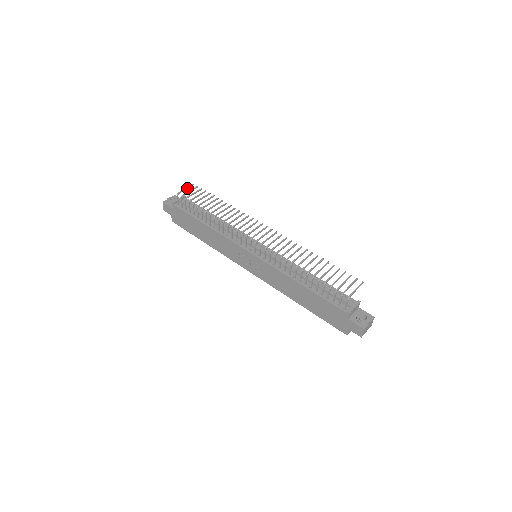
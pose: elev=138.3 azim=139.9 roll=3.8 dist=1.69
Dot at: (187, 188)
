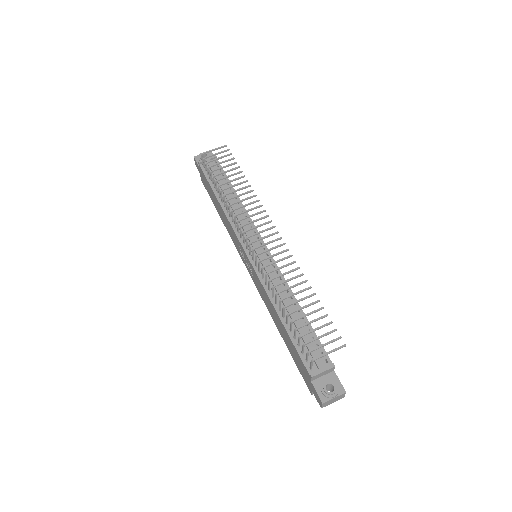
Dot at: (216, 149)
